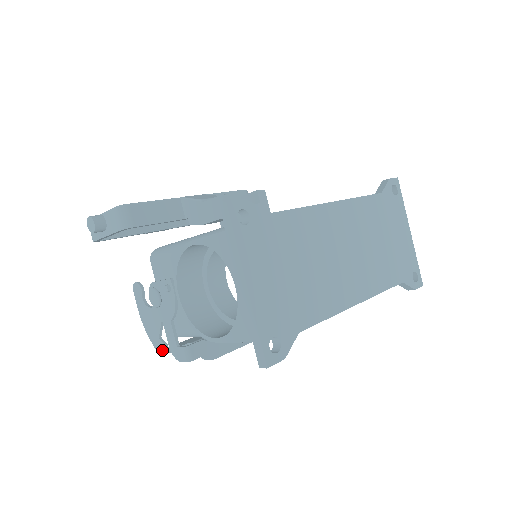
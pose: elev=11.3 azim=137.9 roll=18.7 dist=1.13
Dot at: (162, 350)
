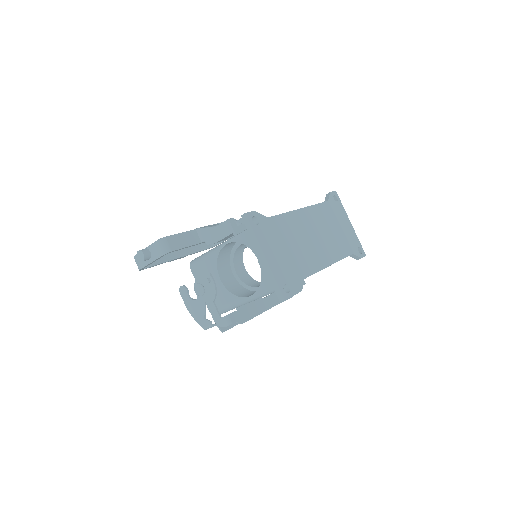
Dot at: (208, 326)
